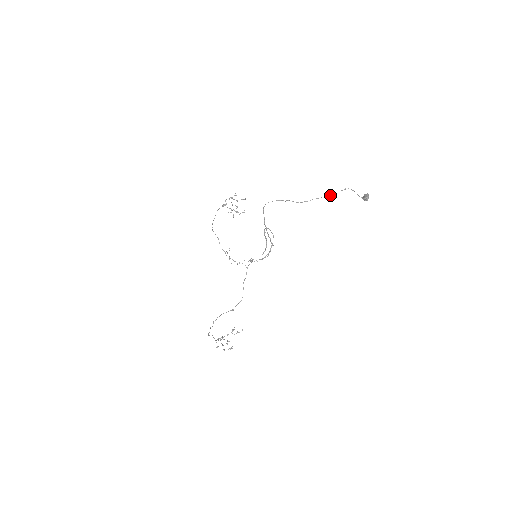
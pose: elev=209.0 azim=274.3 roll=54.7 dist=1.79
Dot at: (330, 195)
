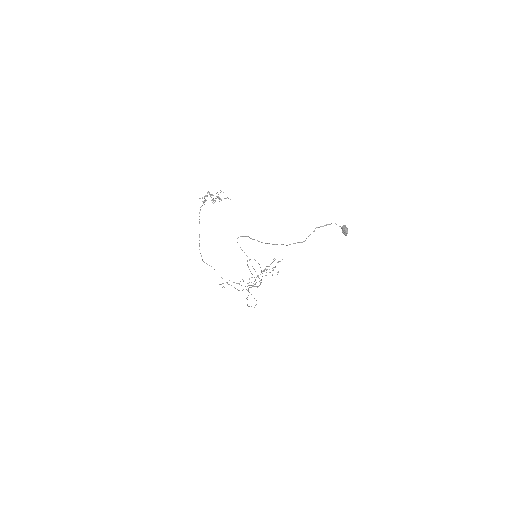
Dot at: occluded
